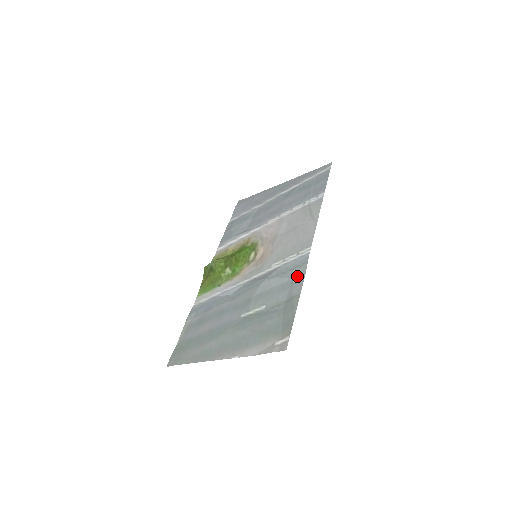
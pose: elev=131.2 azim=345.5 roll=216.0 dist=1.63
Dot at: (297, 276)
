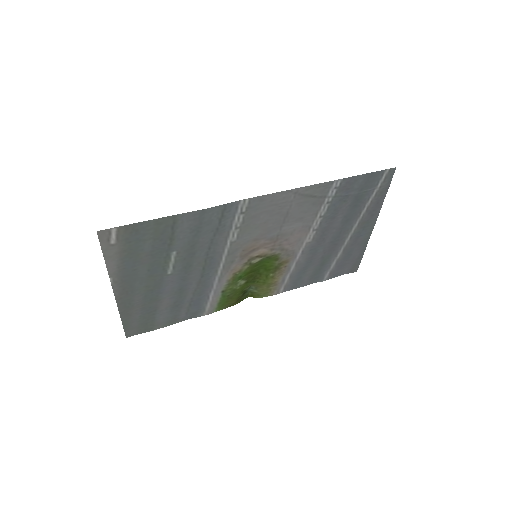
Dot at: (207, 216)
